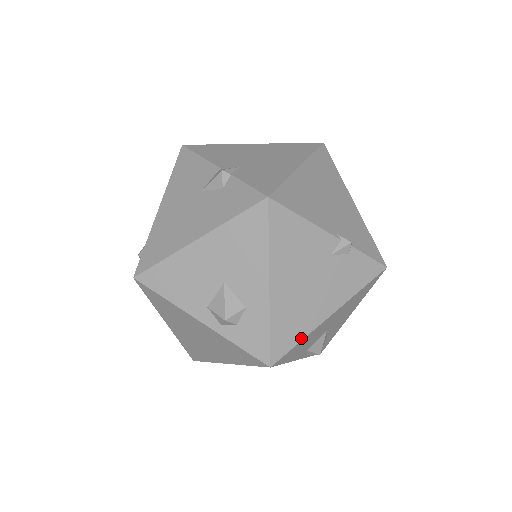
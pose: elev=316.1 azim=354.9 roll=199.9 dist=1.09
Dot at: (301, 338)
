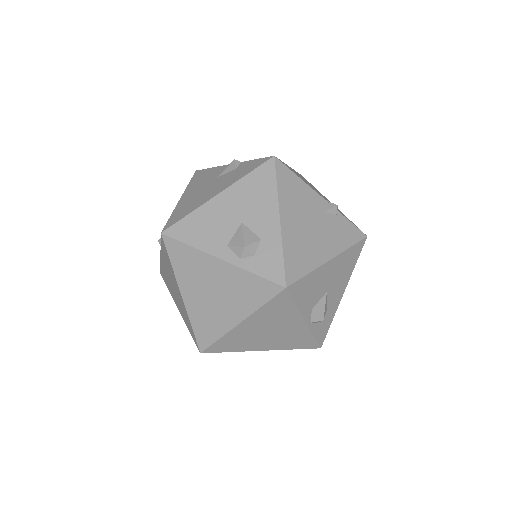
Dot at: (309, 271)
